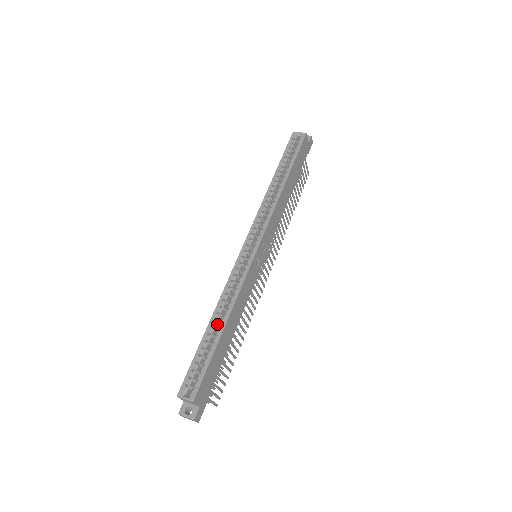
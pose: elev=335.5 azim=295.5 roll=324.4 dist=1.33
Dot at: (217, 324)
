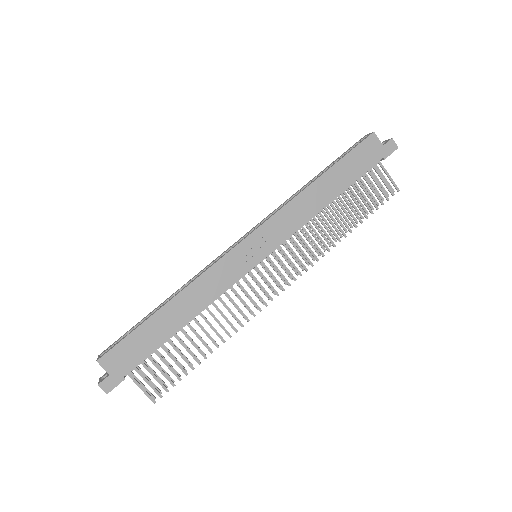
Dot at: occluded
